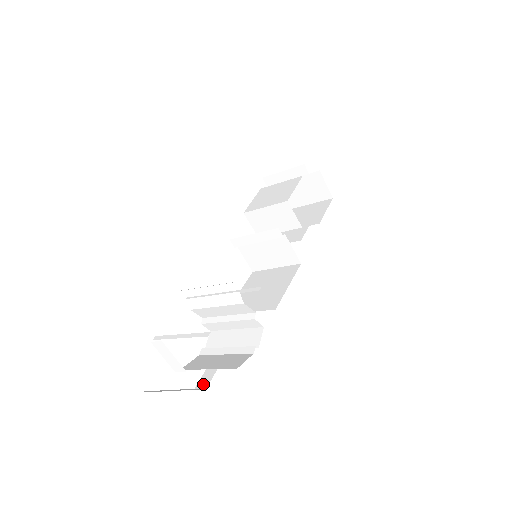
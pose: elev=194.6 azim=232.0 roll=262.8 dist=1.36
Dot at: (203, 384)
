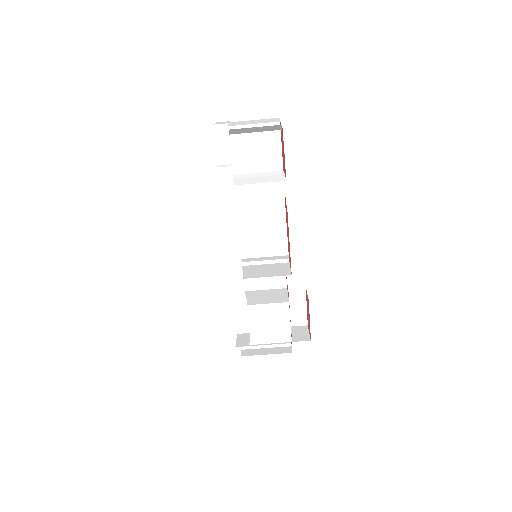
Dot at: occluded
